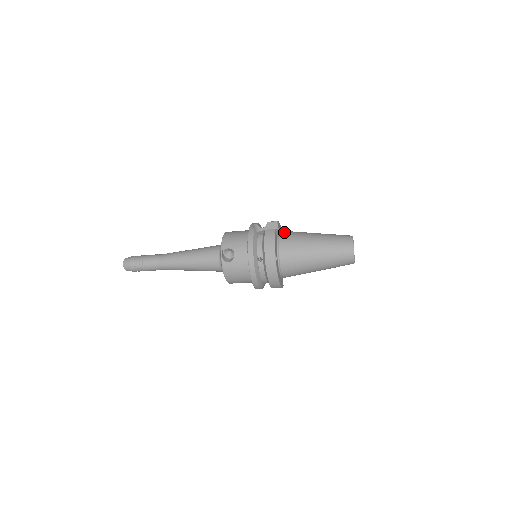
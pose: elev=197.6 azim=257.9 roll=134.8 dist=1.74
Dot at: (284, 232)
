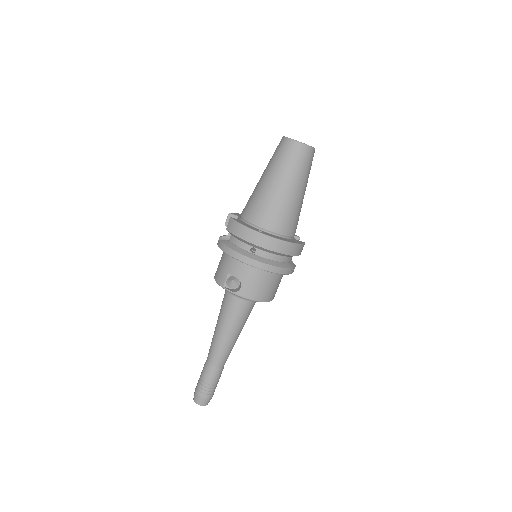
Dot at: (242, 211)
